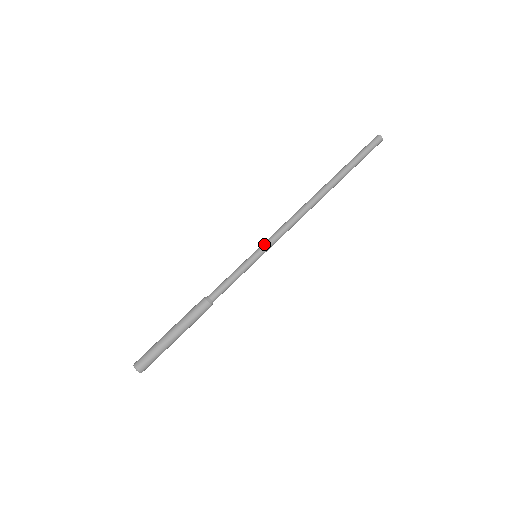
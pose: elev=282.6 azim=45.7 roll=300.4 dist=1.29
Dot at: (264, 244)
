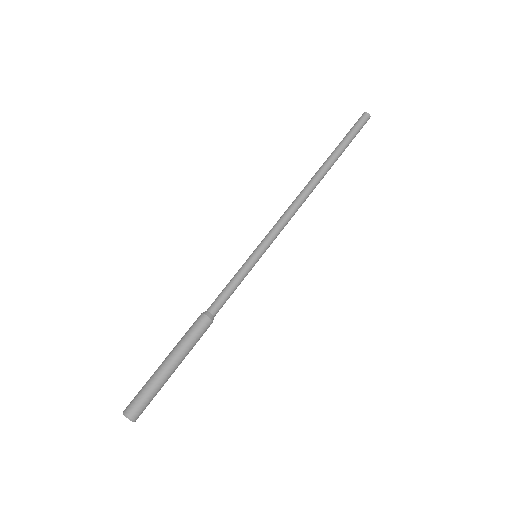
Dot at: (264, 241)
